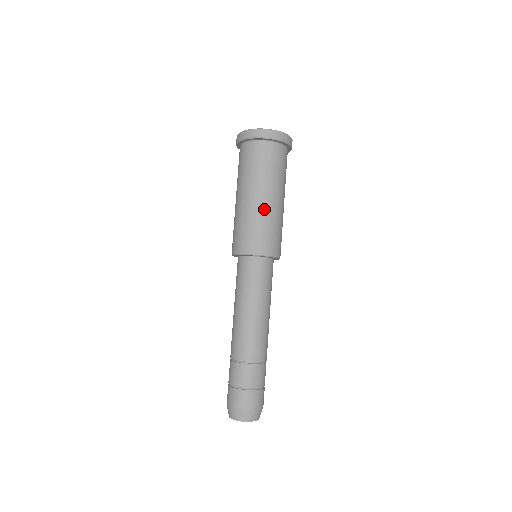
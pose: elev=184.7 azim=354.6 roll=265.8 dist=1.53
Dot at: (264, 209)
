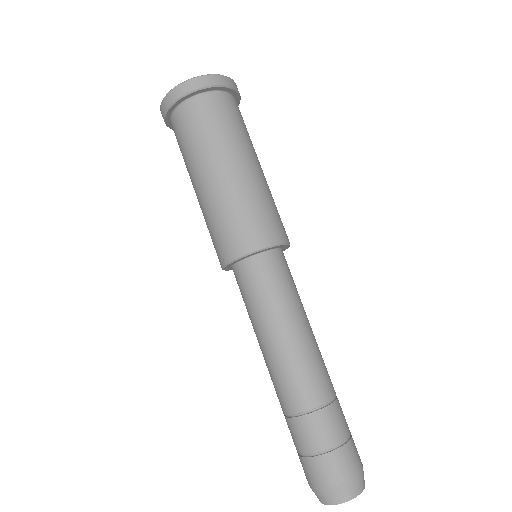
Dot at: (205, 200)
